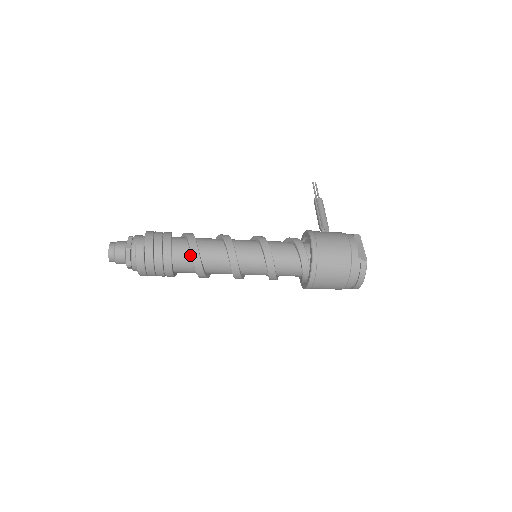
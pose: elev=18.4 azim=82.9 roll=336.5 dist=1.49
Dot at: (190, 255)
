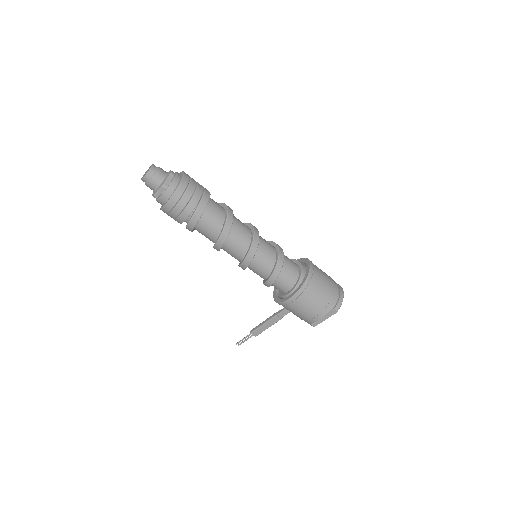
Dot at: occluded
